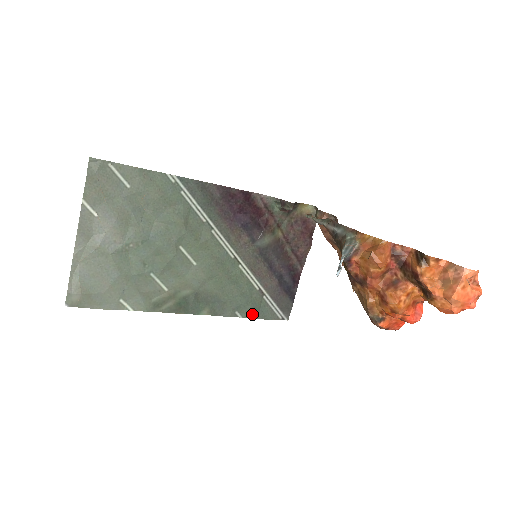
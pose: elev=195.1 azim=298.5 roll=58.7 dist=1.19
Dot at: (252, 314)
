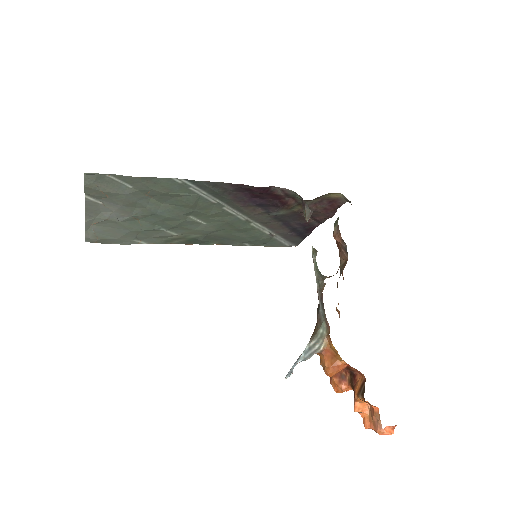
Dot at: (260, 244)
